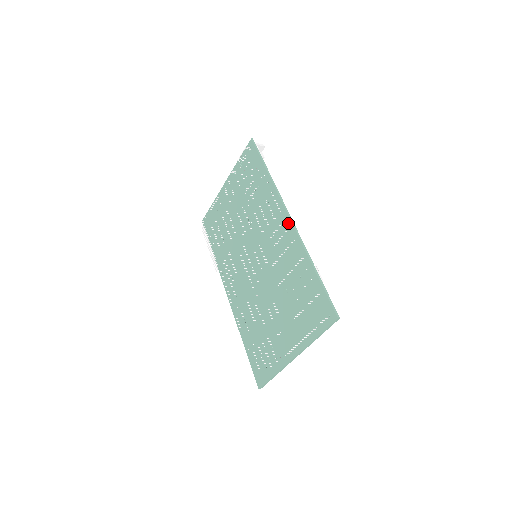
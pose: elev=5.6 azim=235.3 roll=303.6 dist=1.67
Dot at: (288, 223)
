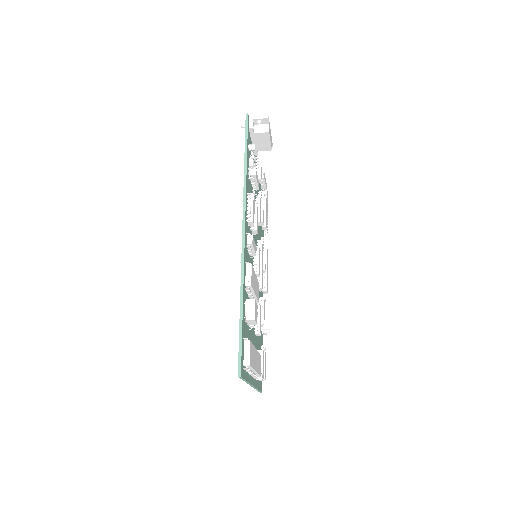
Dot at: (242, 239)
